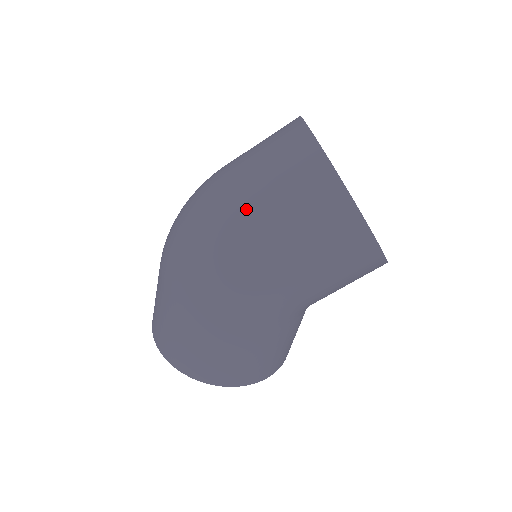
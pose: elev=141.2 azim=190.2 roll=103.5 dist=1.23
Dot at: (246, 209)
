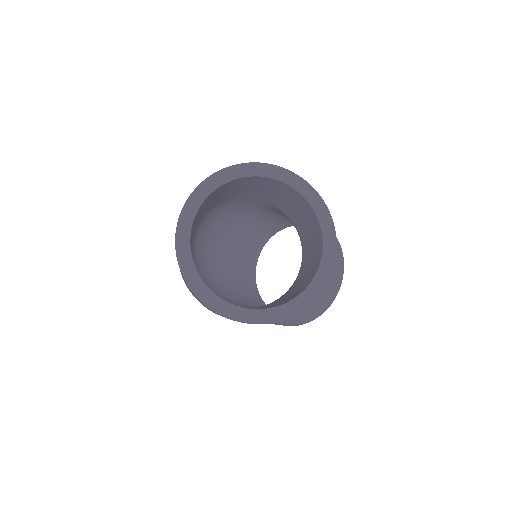
Dot at: occluded
